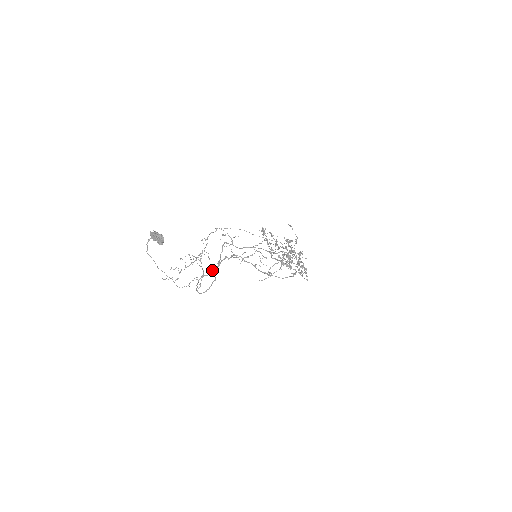
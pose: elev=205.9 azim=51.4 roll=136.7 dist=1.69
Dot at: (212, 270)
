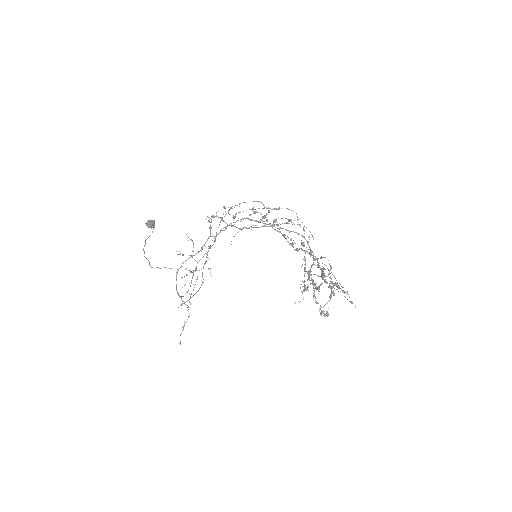
Dot at: occluded
